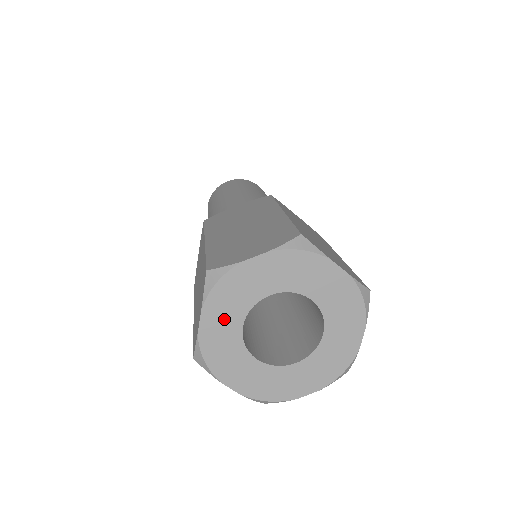
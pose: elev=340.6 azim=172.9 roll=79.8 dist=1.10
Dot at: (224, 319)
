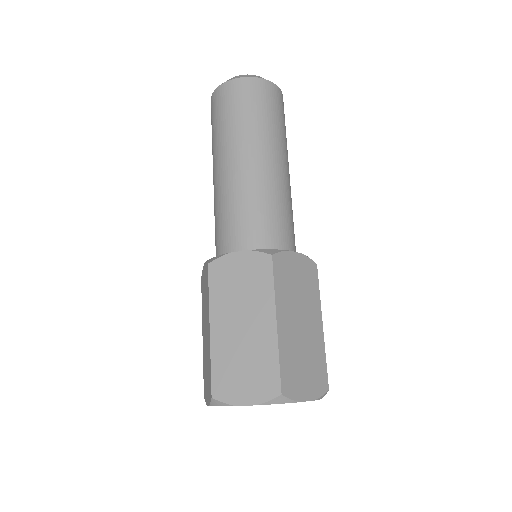
Dot at: occluded
